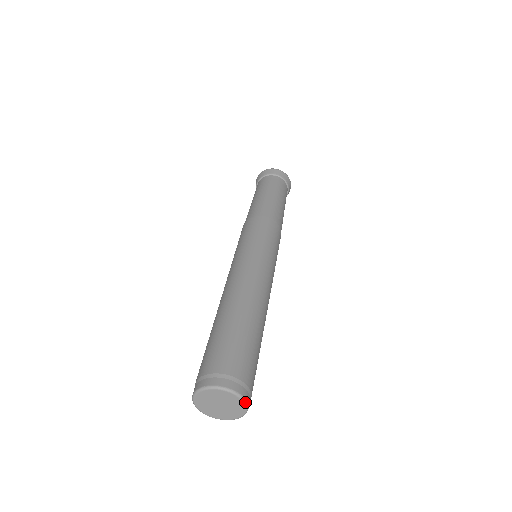
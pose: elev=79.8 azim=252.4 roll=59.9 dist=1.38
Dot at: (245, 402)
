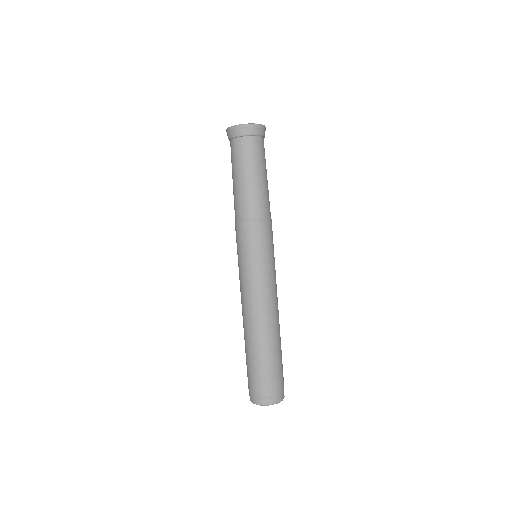
Dot at: occluded
